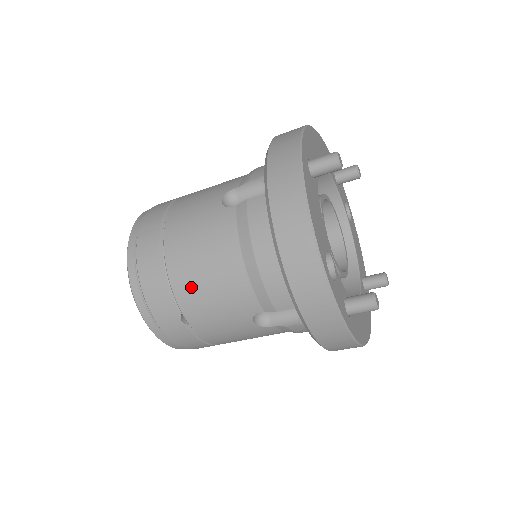
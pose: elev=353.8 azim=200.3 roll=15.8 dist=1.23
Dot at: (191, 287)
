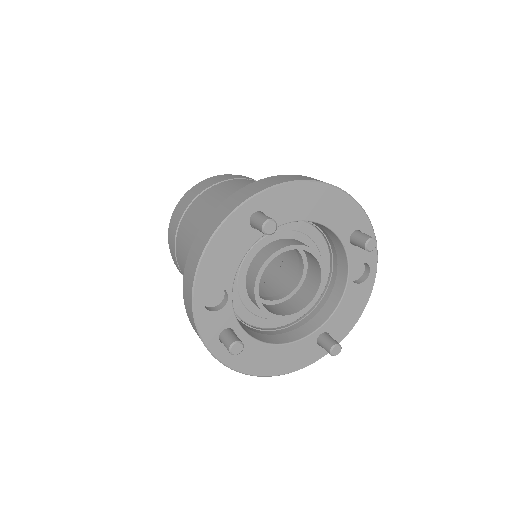
Dot at: (180, 247)
